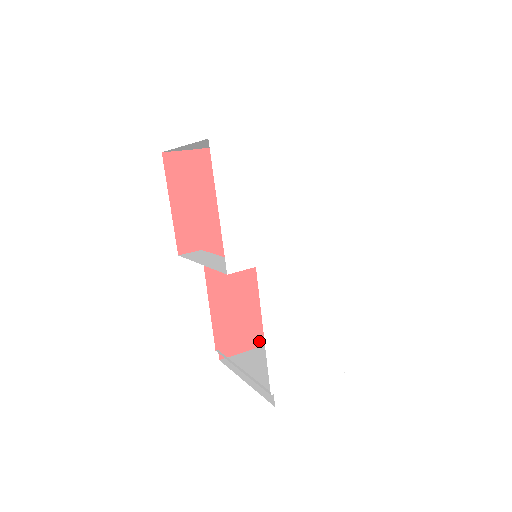
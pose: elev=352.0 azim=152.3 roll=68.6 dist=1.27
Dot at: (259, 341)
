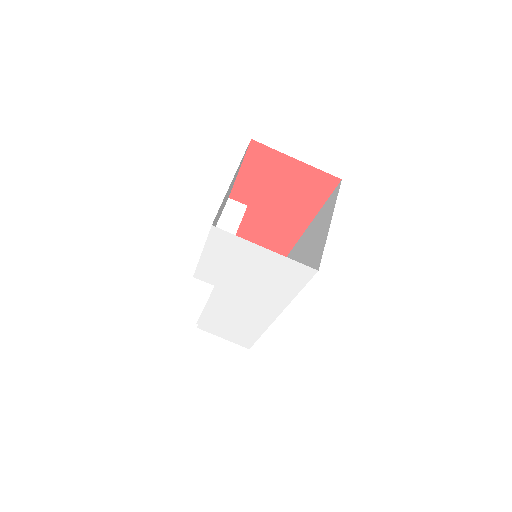
Dot at: occluded
